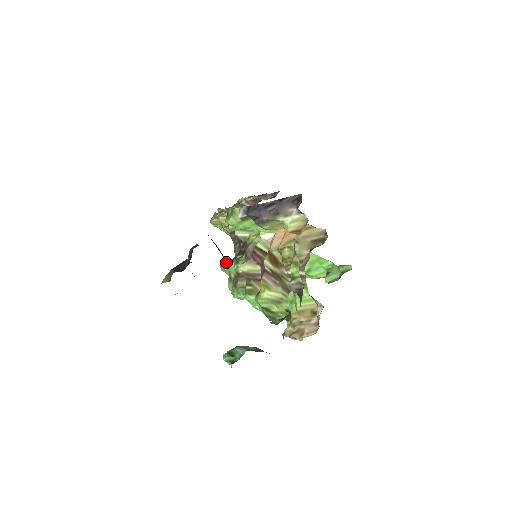
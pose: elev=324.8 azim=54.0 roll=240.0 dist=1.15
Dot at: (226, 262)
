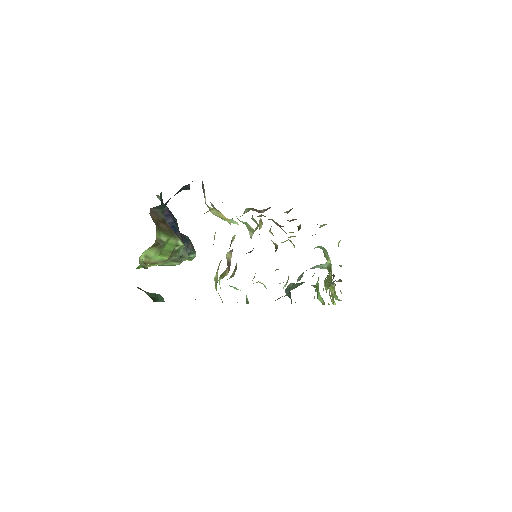
Dot at: (275, 270)
